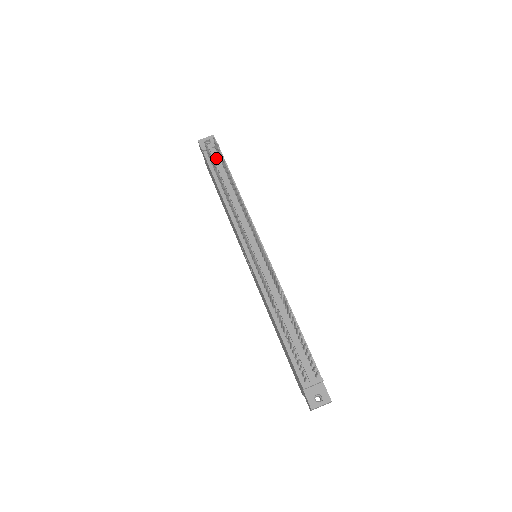
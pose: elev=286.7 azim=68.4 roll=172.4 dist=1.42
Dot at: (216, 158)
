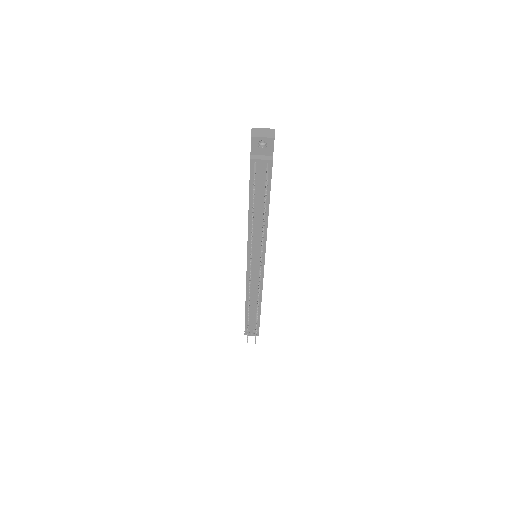
Dot at: (262, 177)
